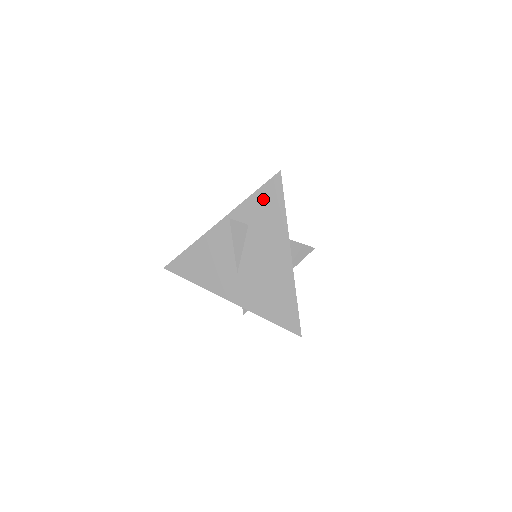
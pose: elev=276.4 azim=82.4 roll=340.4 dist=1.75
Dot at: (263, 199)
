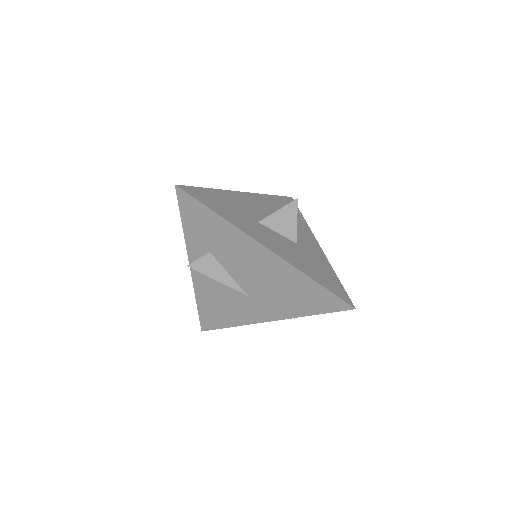
Dot at: (193, 221)
